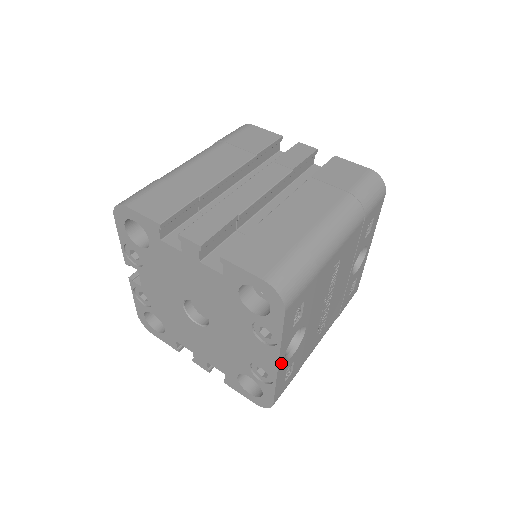
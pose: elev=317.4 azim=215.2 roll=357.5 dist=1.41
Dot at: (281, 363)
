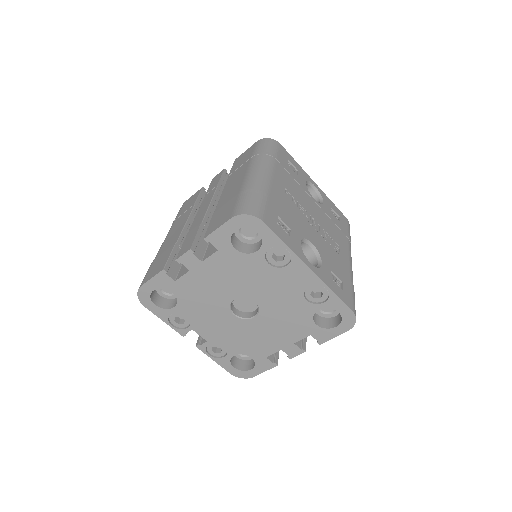
Dot at: (313, 269)
